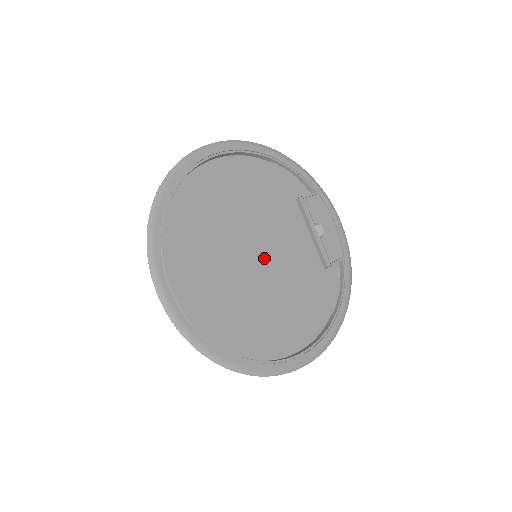
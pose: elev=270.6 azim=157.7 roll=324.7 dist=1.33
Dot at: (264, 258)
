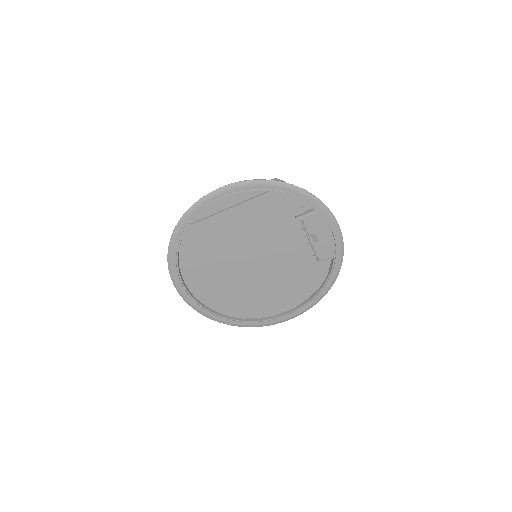
Dot at: (258, 264)
